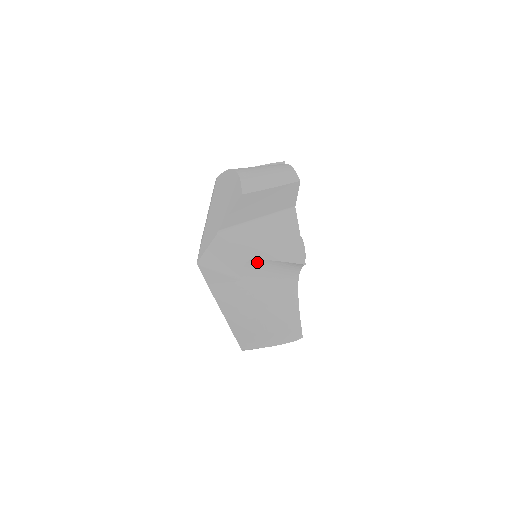
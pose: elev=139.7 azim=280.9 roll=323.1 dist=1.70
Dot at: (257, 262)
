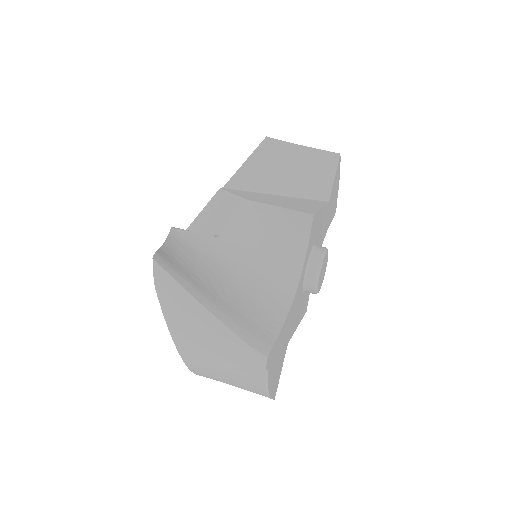
Dot at: (249, 211)
